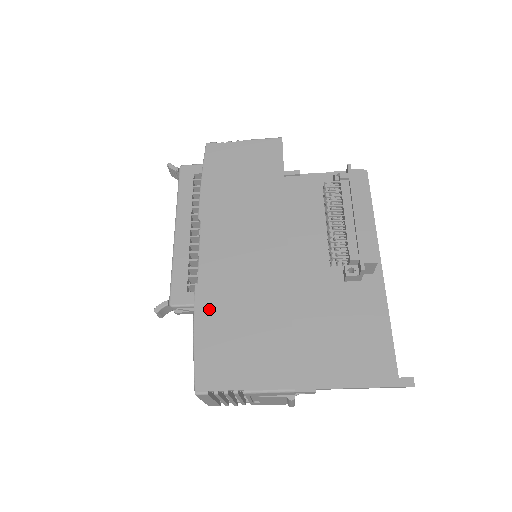
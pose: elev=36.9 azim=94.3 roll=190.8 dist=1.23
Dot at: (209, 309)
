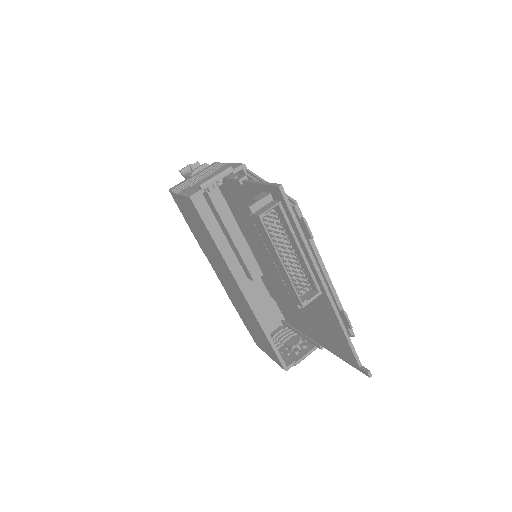
Dot at: (239, 311)
